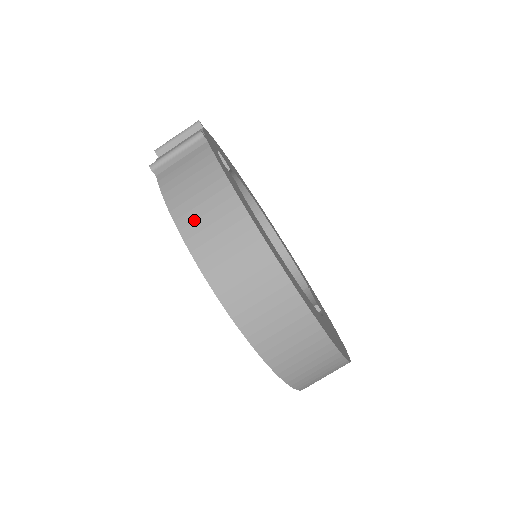
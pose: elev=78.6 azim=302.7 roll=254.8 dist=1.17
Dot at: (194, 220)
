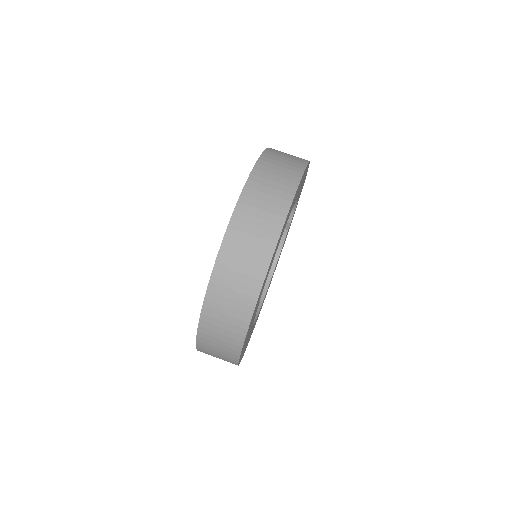
Dot at: occluded
